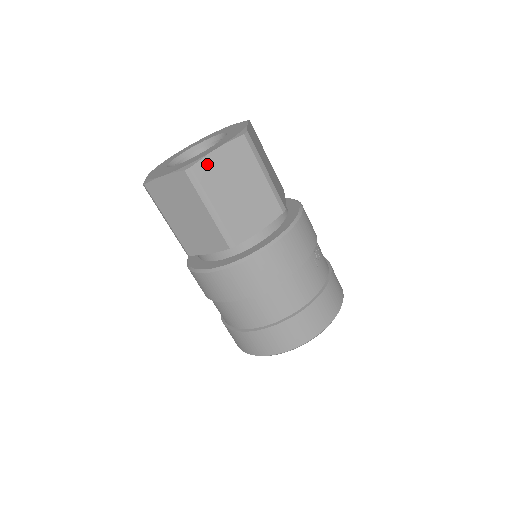
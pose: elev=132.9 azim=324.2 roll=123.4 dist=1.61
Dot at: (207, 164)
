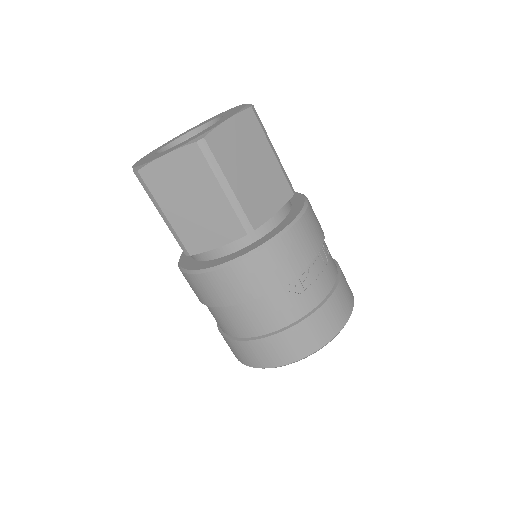
Dot at: (155, 170)
